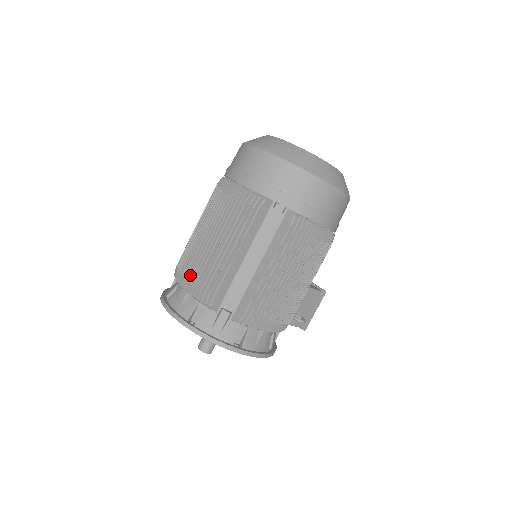
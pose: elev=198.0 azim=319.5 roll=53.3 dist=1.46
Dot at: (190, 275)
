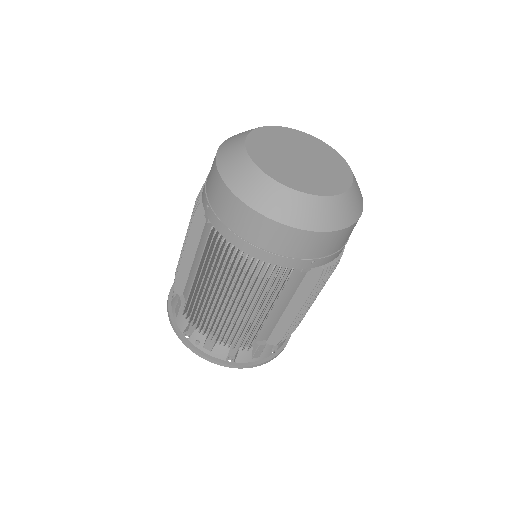
Dot at: (214, 331)
